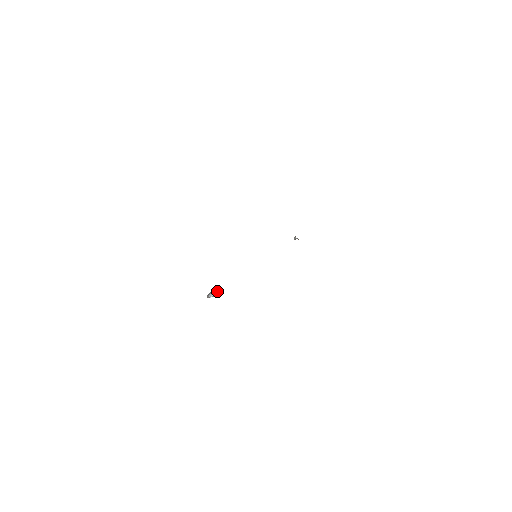
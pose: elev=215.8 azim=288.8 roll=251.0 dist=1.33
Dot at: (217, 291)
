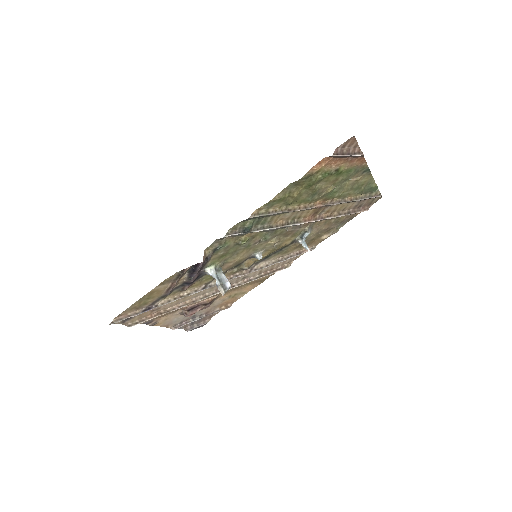
Dot at: (218, 274)
